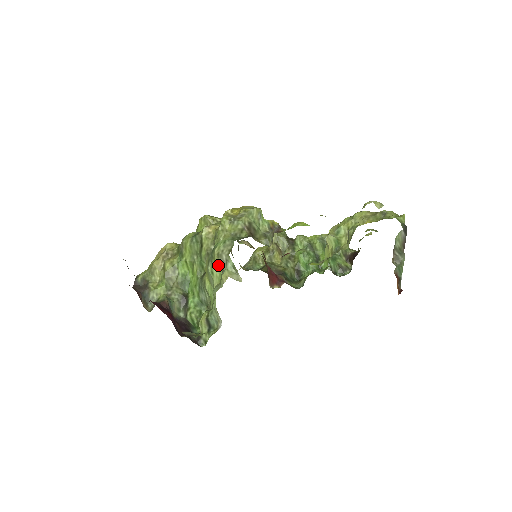
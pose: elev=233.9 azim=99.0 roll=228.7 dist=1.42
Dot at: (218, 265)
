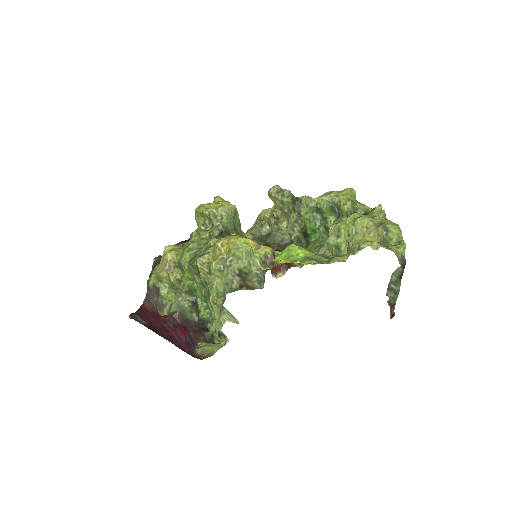
Dot at: (216, 305)
